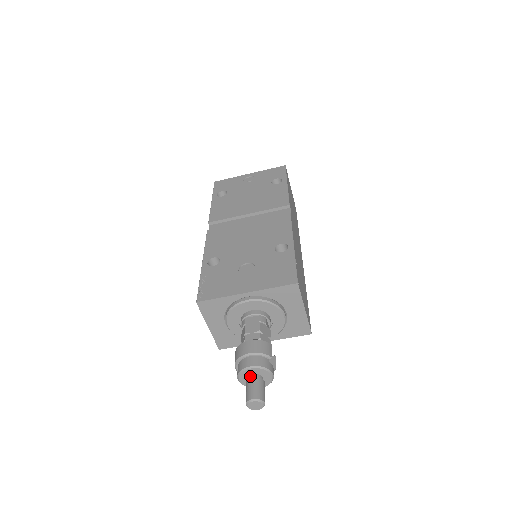
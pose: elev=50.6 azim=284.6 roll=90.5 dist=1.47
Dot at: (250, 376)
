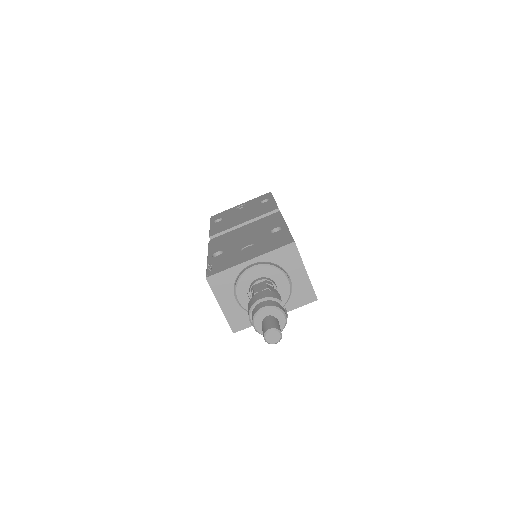
Dot at: (264, 318)
